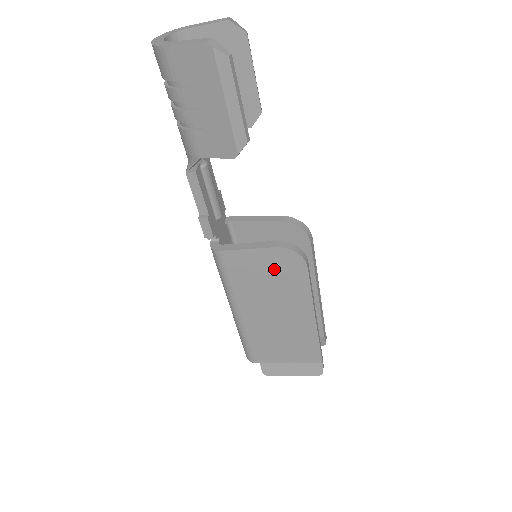
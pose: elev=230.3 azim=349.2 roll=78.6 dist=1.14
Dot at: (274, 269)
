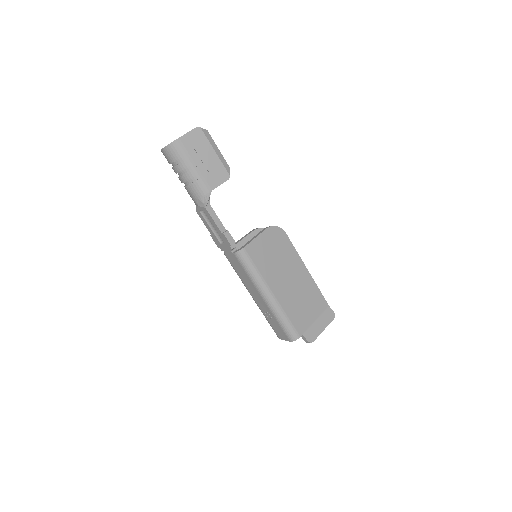
Dot at: (273, 245)
